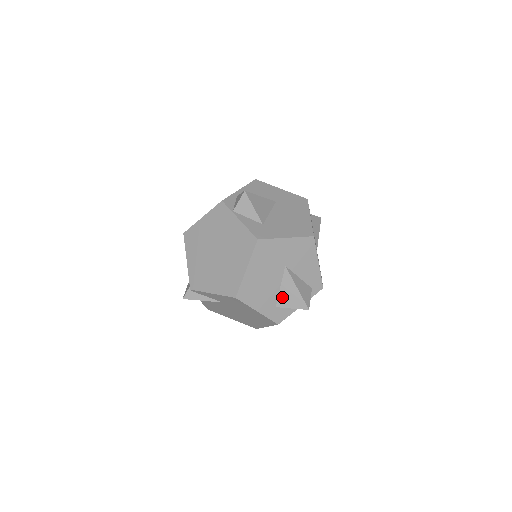
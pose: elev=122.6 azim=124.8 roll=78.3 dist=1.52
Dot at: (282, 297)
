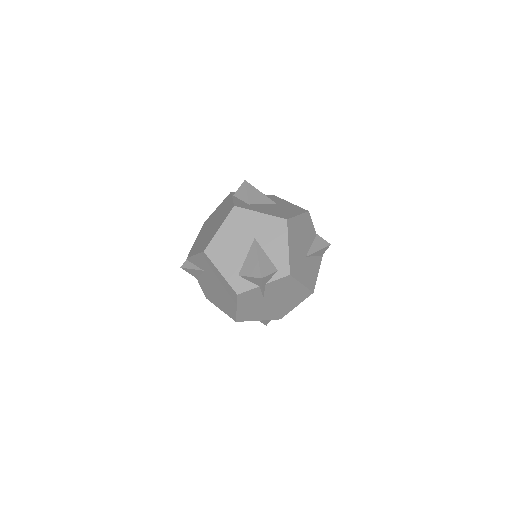
Dot at: (245, 266)
